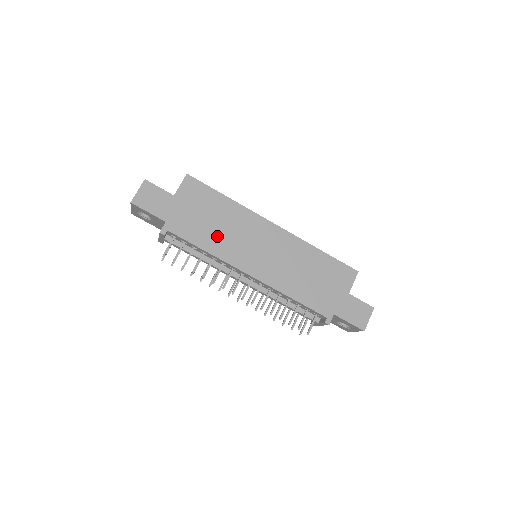
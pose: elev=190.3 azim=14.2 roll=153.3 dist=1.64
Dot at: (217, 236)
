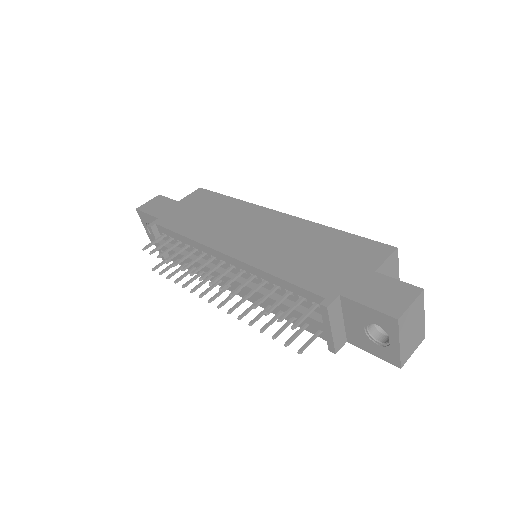
Dot at: (204, 225)
